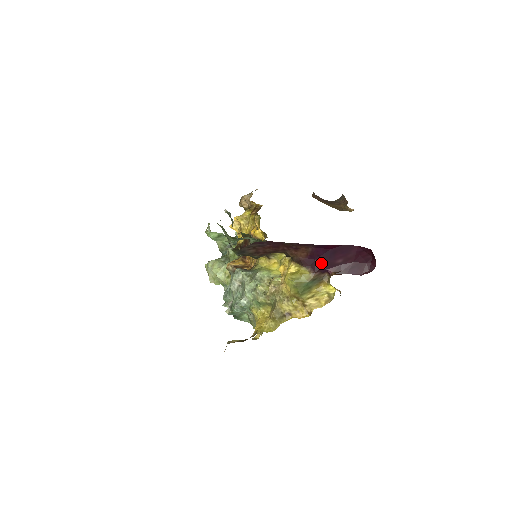
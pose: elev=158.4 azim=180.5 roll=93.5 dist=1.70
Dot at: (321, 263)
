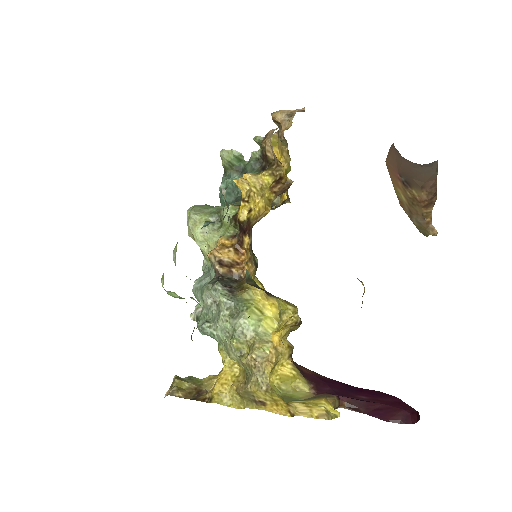
Dot at: (333, 388)
